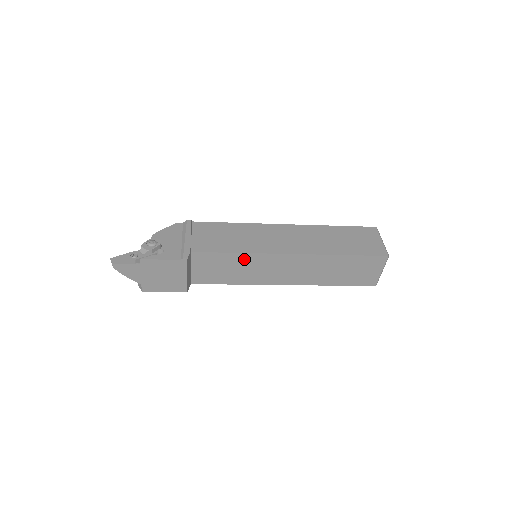
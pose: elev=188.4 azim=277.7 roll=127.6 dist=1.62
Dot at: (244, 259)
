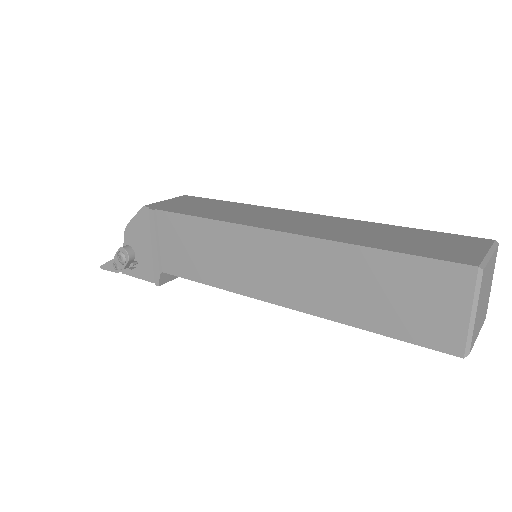
Dot at: occluded
